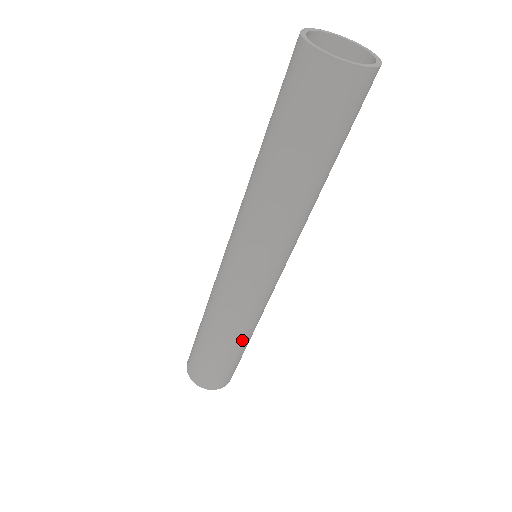
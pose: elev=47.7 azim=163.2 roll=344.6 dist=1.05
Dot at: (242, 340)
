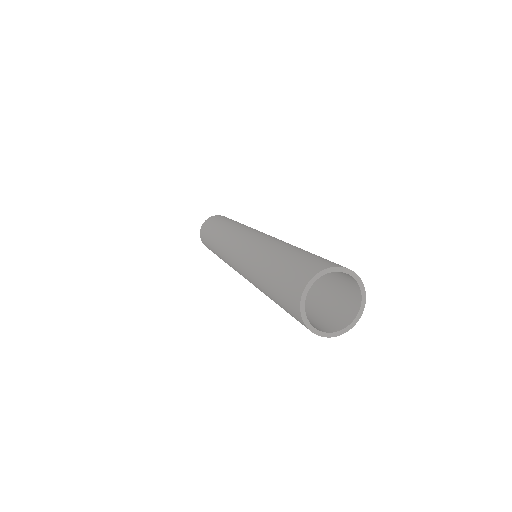
Dot at: occluded
